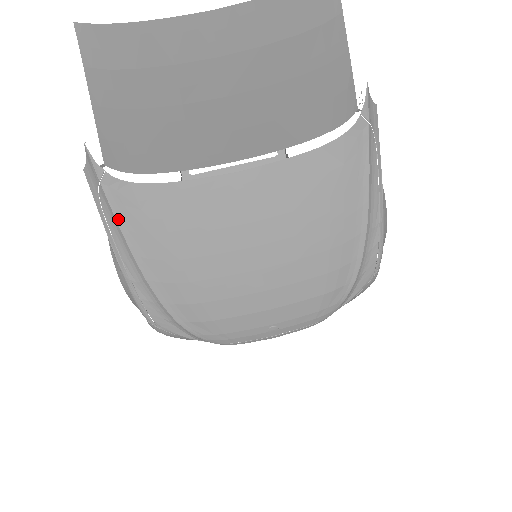
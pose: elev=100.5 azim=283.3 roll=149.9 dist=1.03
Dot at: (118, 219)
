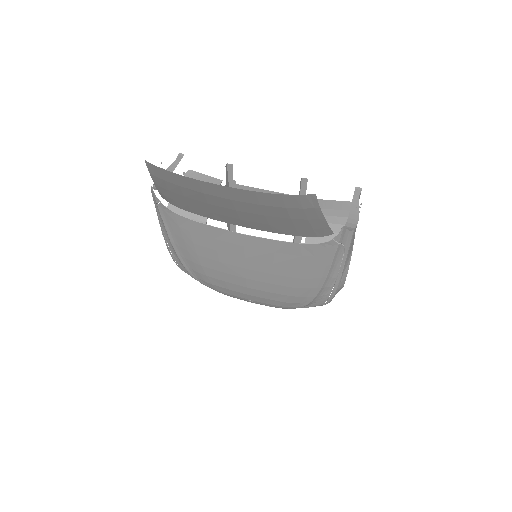
Dot at: (165, 223)
